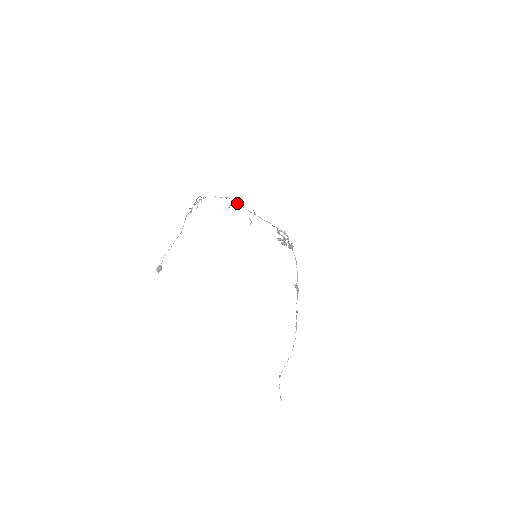
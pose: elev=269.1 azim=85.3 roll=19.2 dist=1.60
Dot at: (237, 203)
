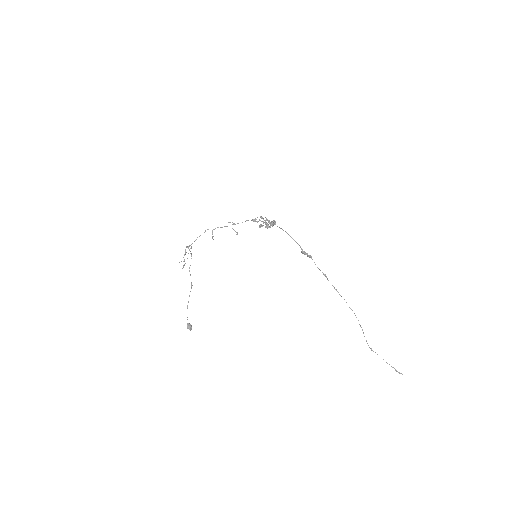
Dot at: occluded
